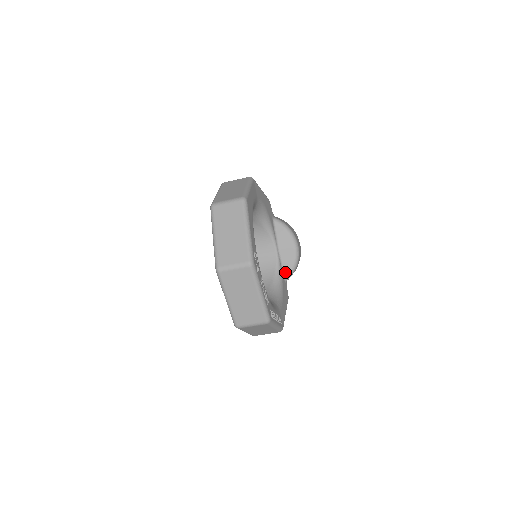
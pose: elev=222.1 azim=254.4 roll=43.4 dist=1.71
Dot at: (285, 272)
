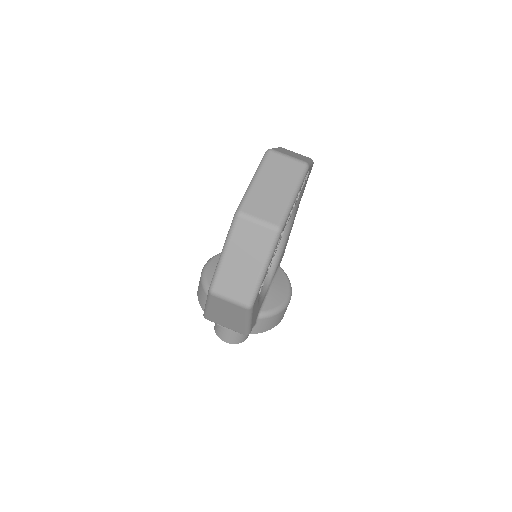
Dot at: (264, 307)
